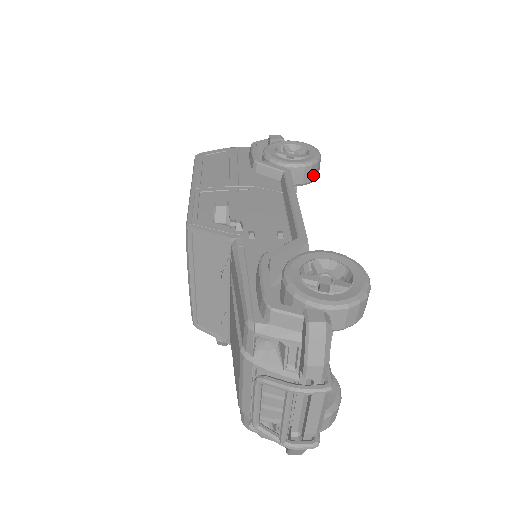
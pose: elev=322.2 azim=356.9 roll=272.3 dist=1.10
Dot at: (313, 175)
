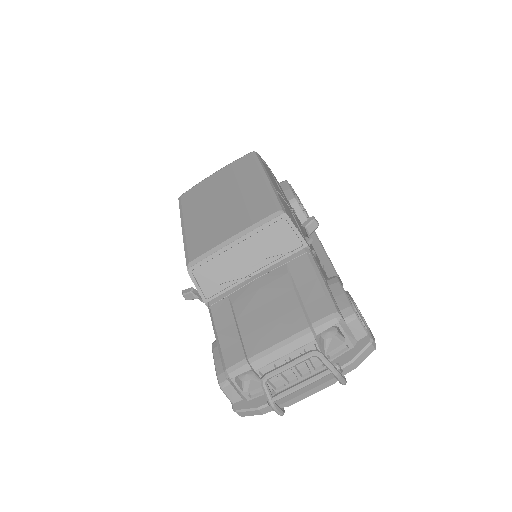
Dot at: occluded
